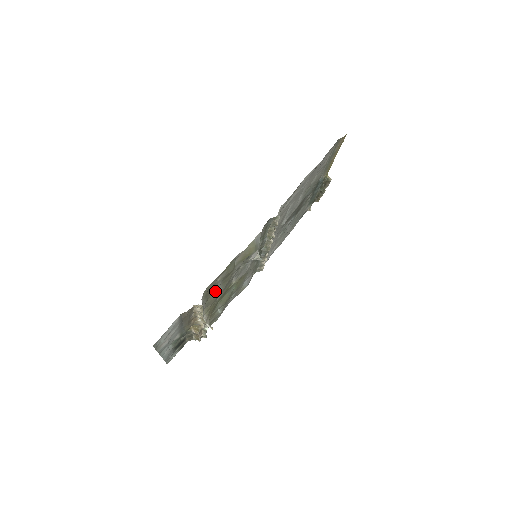
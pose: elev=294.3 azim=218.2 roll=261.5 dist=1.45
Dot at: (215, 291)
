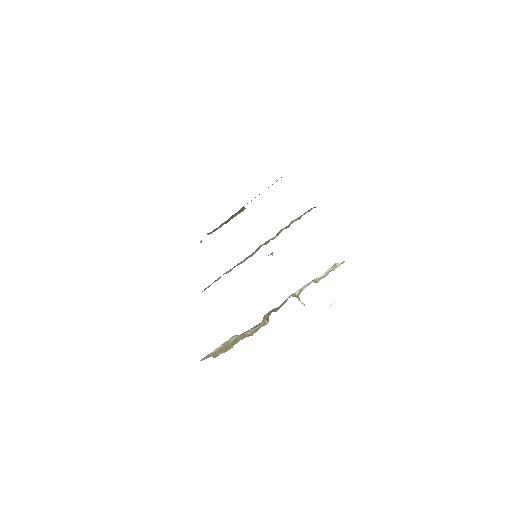
Dot at: occluded
